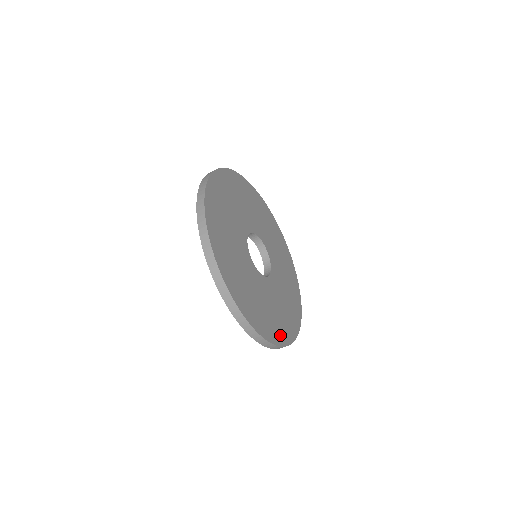
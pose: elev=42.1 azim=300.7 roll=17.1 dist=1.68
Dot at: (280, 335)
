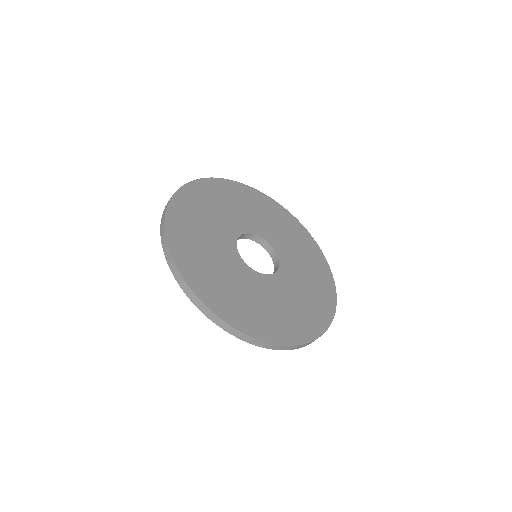
Dot at: (288, 333)
